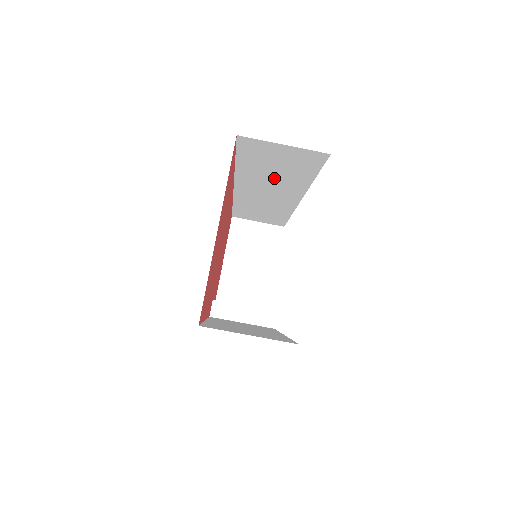
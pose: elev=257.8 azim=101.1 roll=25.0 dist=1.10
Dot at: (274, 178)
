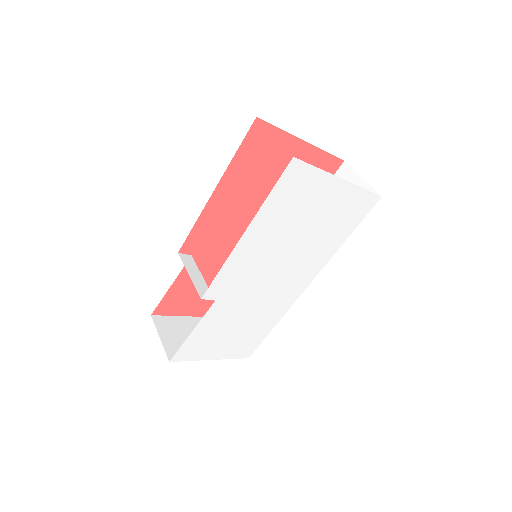
Dot at: occluded
